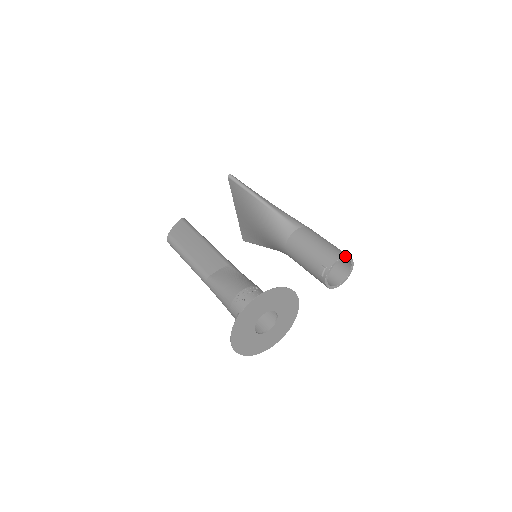
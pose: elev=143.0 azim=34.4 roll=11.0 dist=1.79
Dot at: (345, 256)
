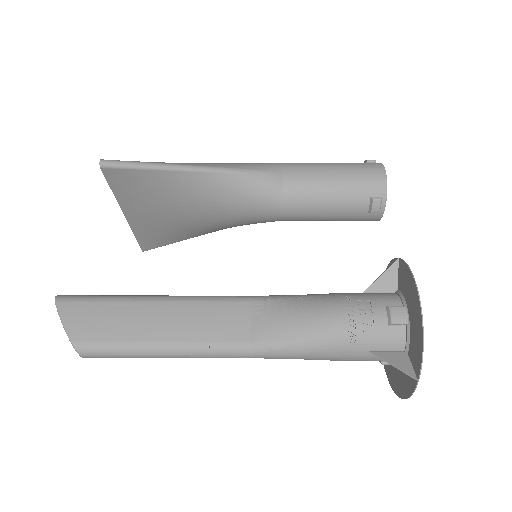
Dot at: (383, 165)
